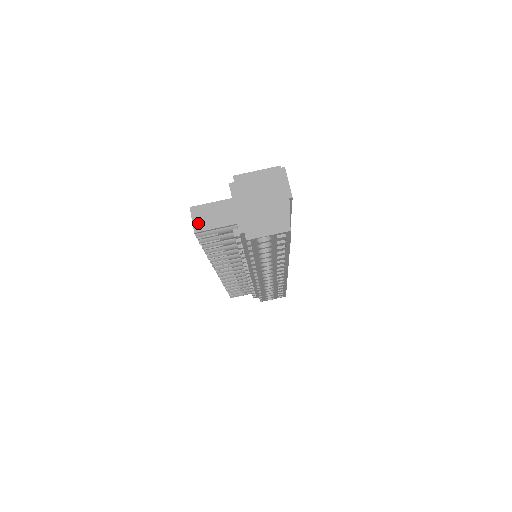
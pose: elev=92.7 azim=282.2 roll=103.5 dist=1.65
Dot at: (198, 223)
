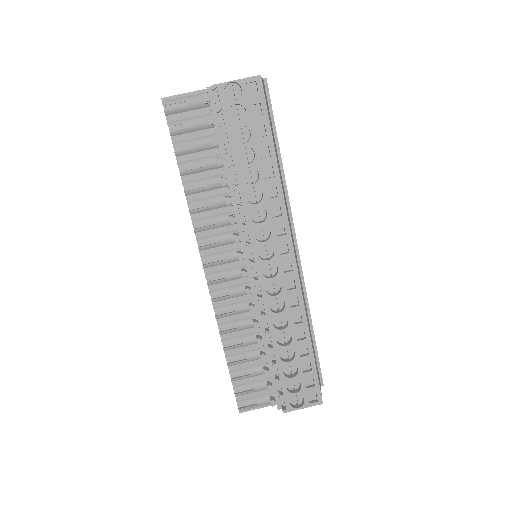
Dot at: occluded
